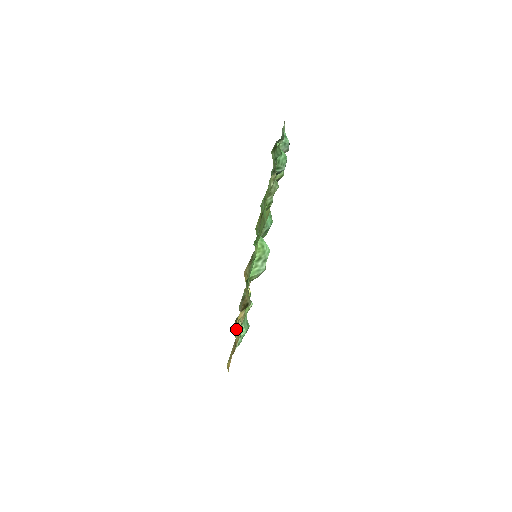
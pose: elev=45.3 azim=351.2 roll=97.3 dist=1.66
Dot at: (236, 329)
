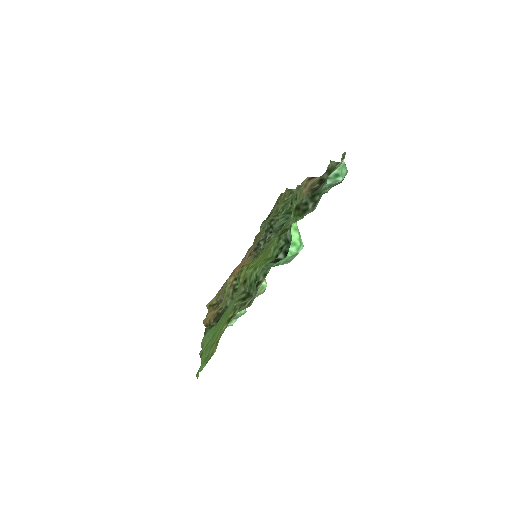
Dot at: (208, 313)
